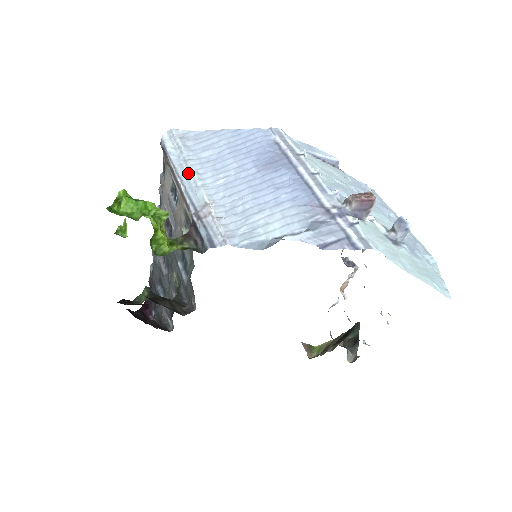
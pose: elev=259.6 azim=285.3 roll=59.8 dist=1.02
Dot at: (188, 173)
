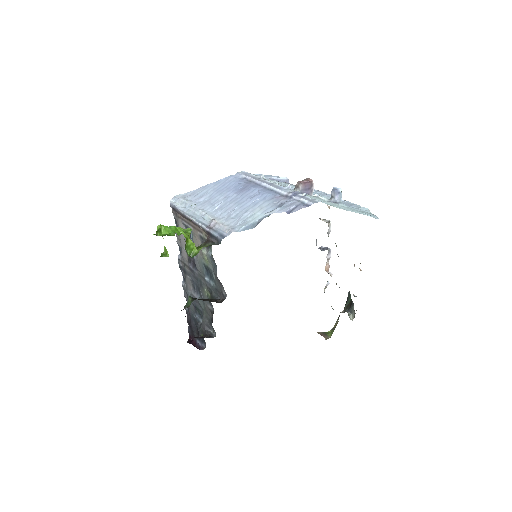
Dot at: (194, 212)
